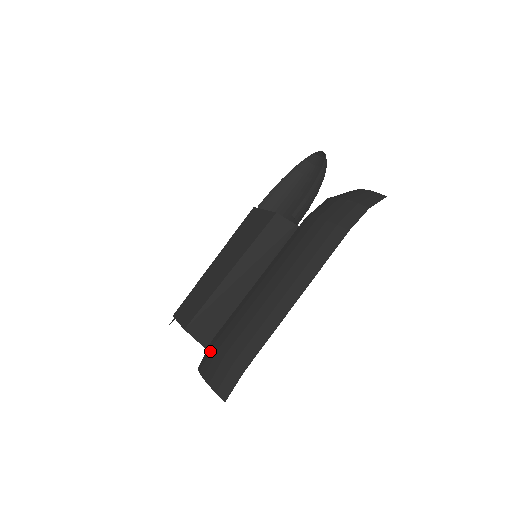
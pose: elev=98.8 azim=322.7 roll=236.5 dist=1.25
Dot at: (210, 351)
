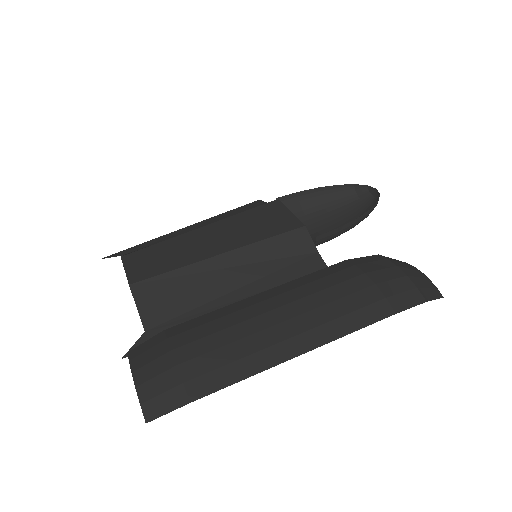
Dot at: (158, 344)
